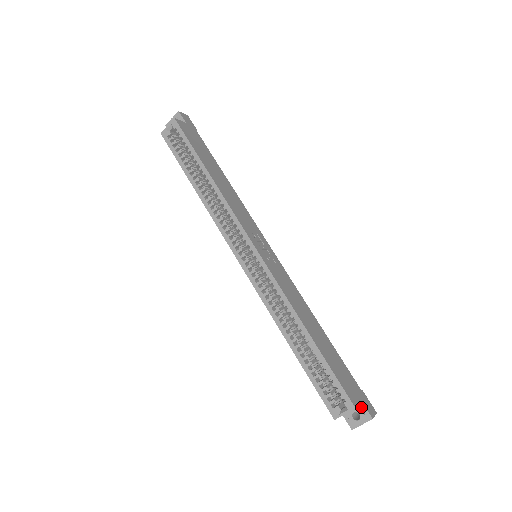
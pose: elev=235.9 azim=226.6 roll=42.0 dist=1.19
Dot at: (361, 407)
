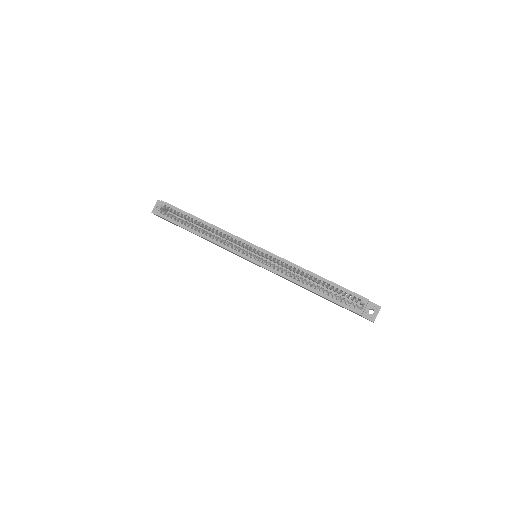
Dot at: (371, 304)
